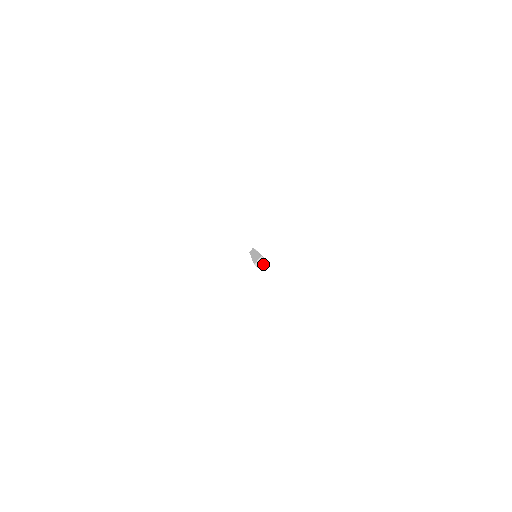
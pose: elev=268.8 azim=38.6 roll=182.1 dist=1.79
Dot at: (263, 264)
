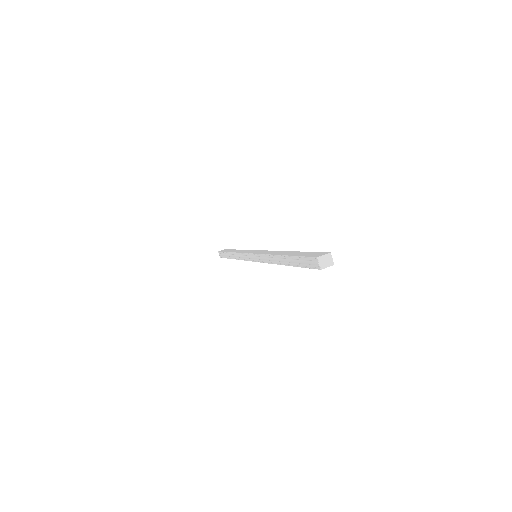
Dot at: (327, 264)
